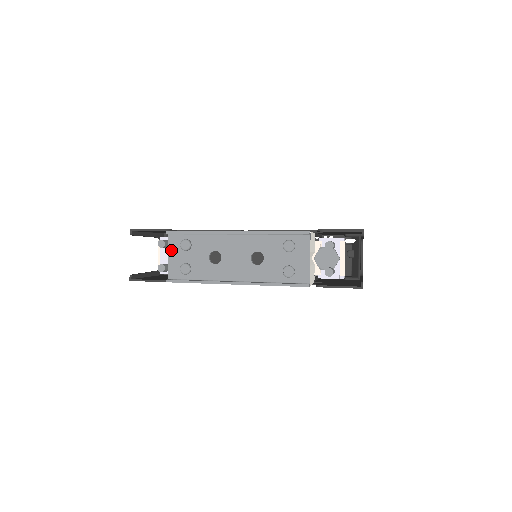
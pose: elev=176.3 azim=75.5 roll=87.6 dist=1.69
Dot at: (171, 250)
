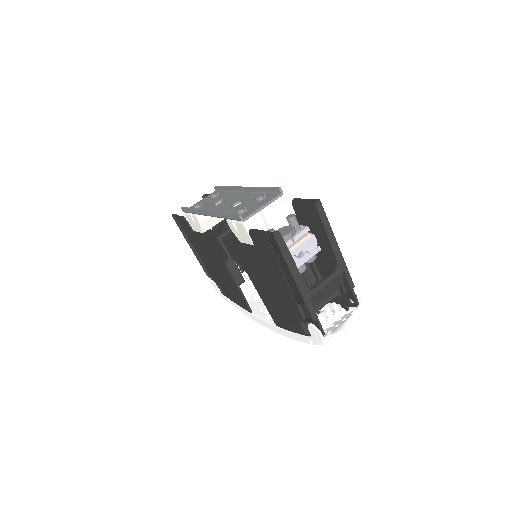
Dot at: (206, 198)
